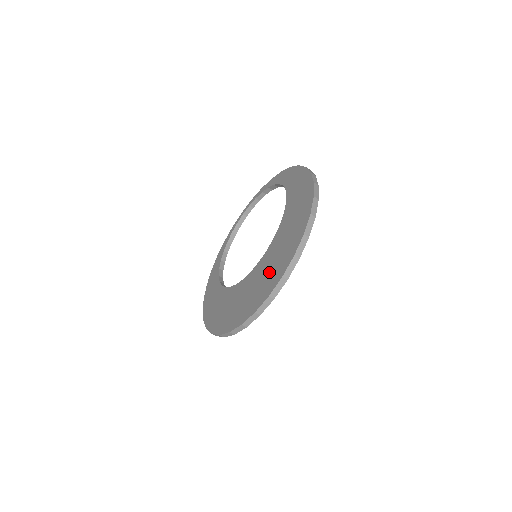
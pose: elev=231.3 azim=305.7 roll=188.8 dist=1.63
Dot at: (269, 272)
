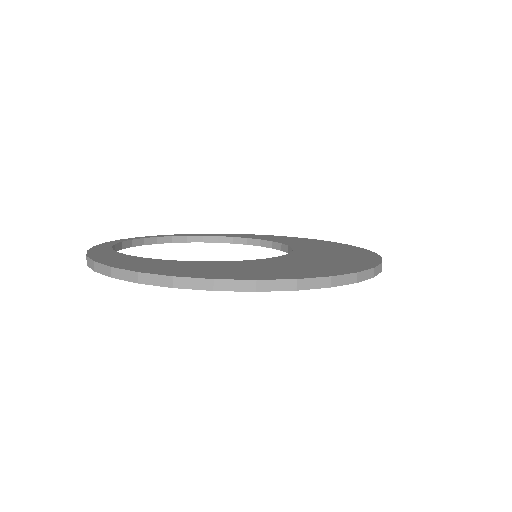
Dot at: (341, 256)
